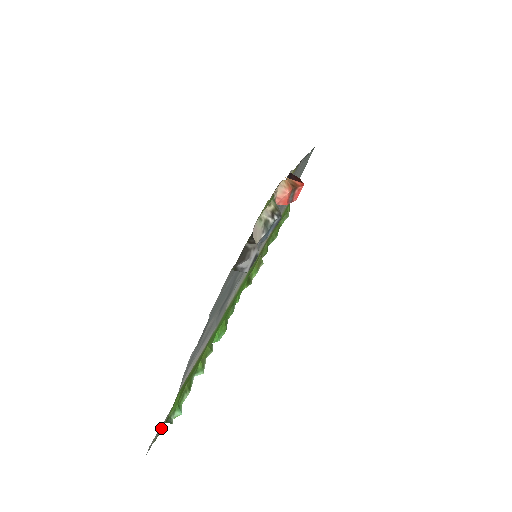
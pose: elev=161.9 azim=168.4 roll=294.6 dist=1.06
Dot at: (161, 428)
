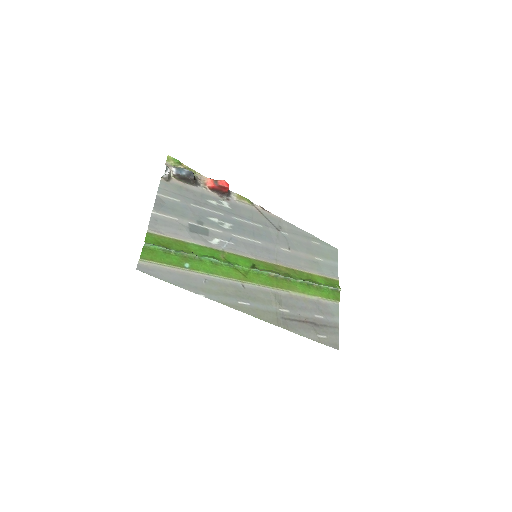
Dot at: (148, 262)
